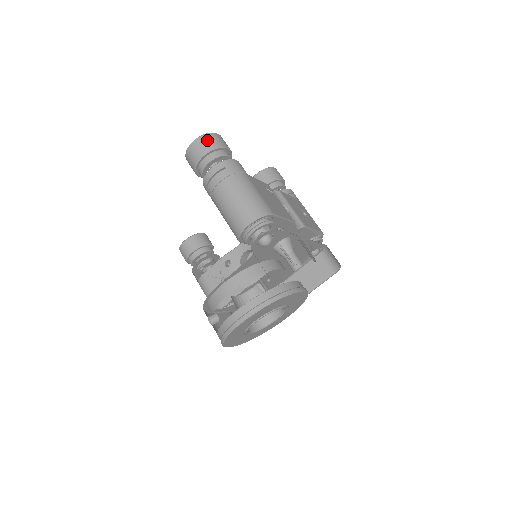
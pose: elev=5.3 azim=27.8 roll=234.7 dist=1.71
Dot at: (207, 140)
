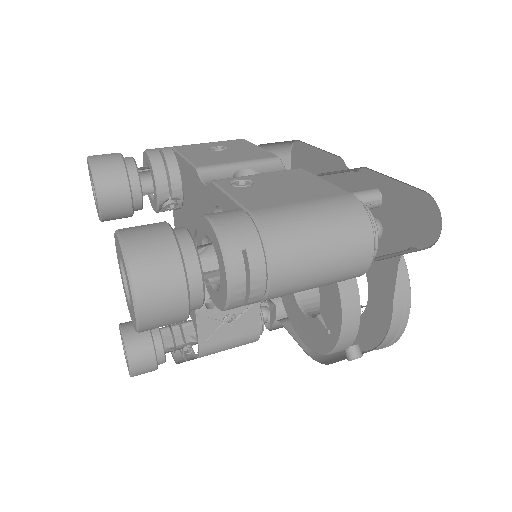
Dot at: (150, 268)
